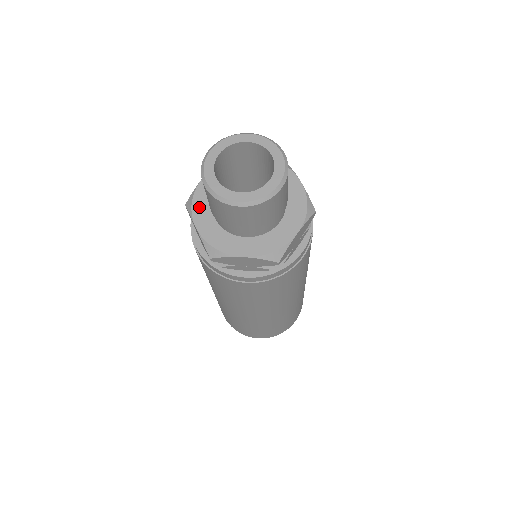
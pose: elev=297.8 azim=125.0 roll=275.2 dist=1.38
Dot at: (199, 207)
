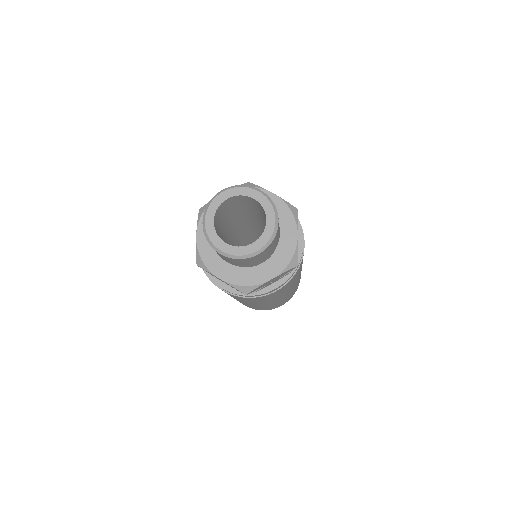
Dot at: occluded
